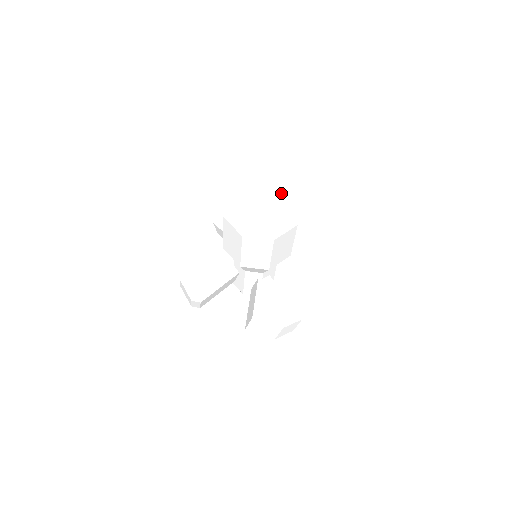
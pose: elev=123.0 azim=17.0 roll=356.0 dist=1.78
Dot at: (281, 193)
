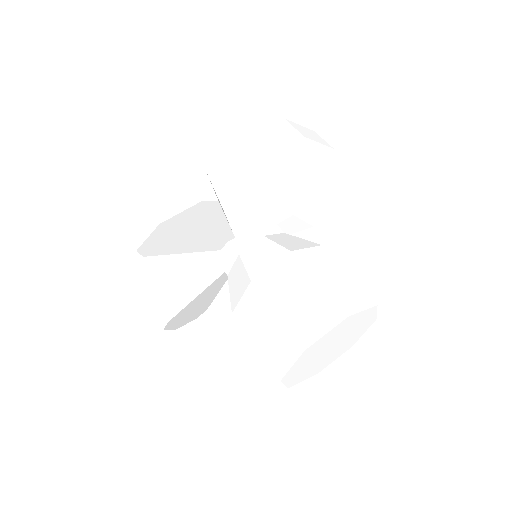
Dot at: (362, 333)
